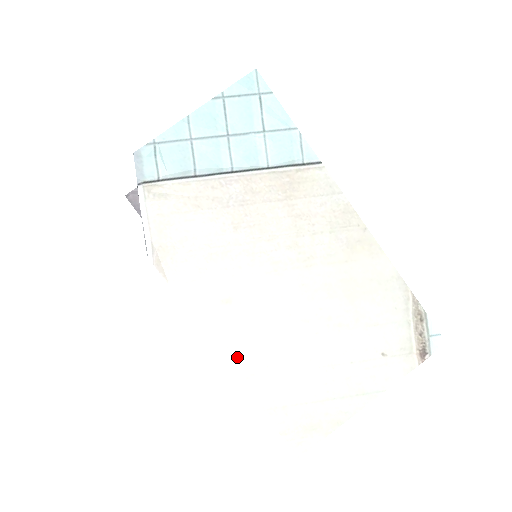
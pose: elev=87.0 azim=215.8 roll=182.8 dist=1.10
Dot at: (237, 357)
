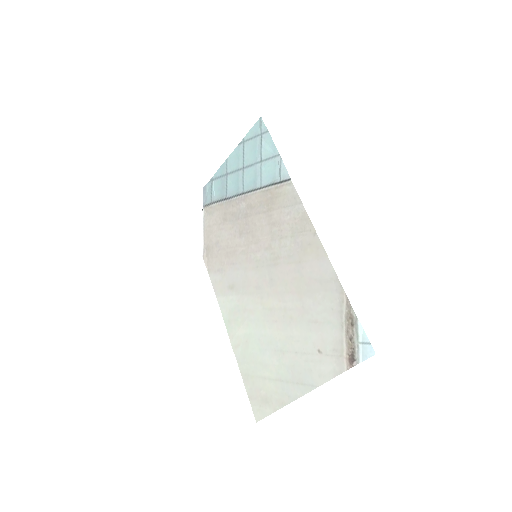
Dot at: (232, 329)
